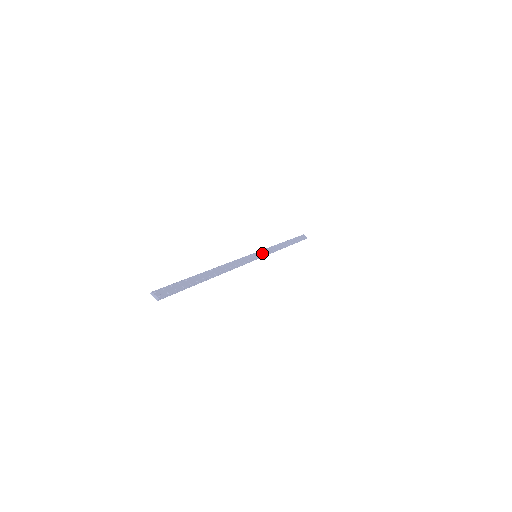
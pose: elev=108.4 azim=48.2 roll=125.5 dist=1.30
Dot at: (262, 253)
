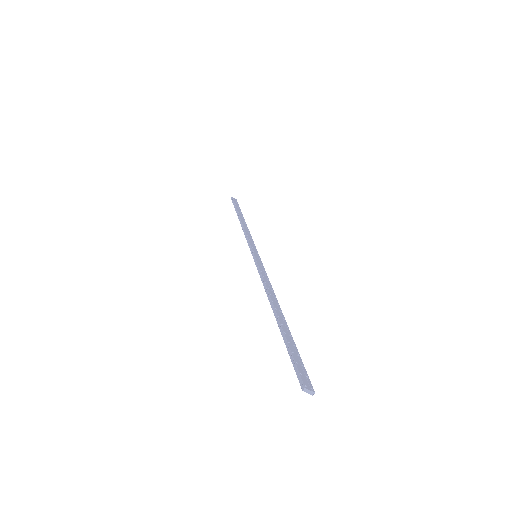
Dot at: (254, 248)
